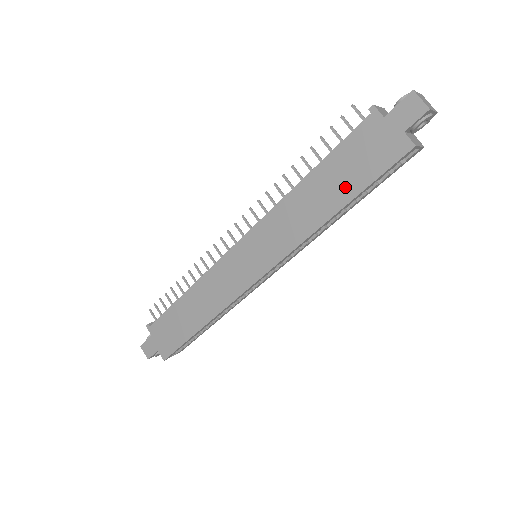
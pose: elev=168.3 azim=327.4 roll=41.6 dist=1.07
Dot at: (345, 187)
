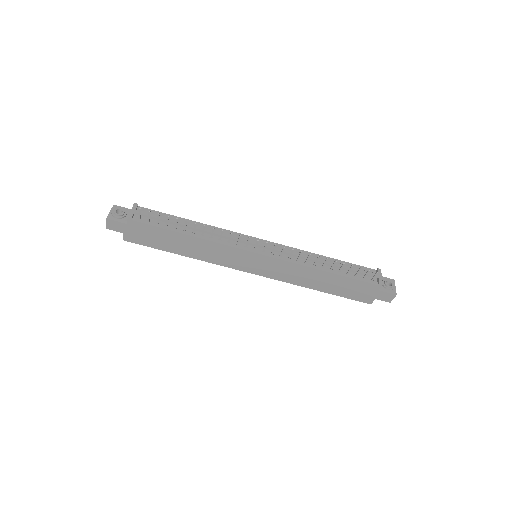
Dot at: (334, 289)
